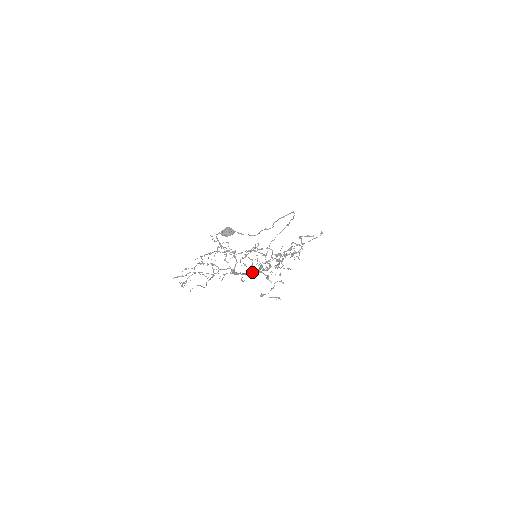
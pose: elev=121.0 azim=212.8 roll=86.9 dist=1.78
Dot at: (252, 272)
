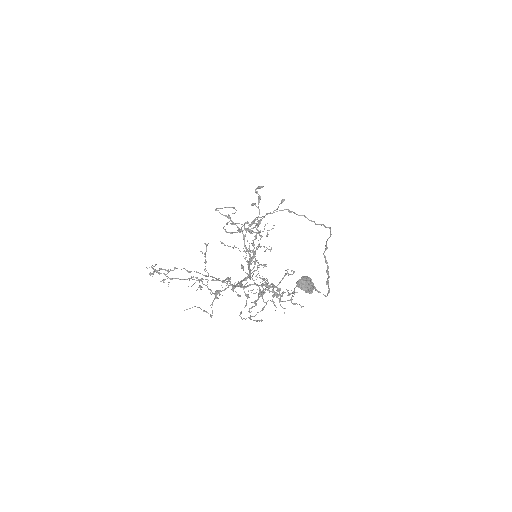
Dot at: occluded
